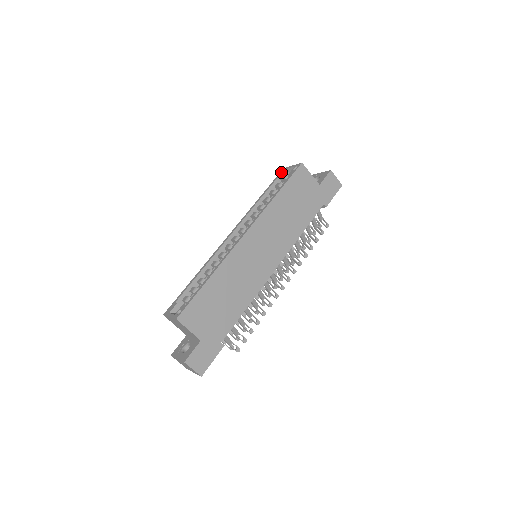
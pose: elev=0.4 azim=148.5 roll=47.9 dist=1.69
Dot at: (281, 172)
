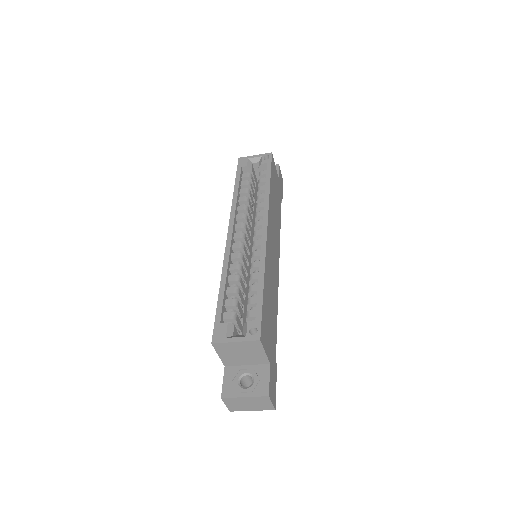
Dot at: (241, 162)
